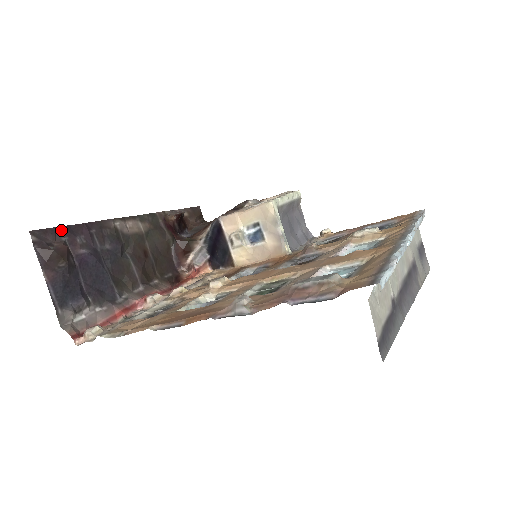
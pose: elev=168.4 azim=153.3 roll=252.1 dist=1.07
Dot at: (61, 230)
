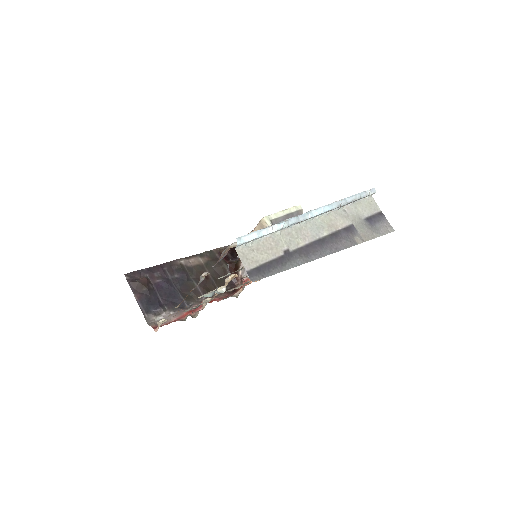
Dot at: (144, 271)
